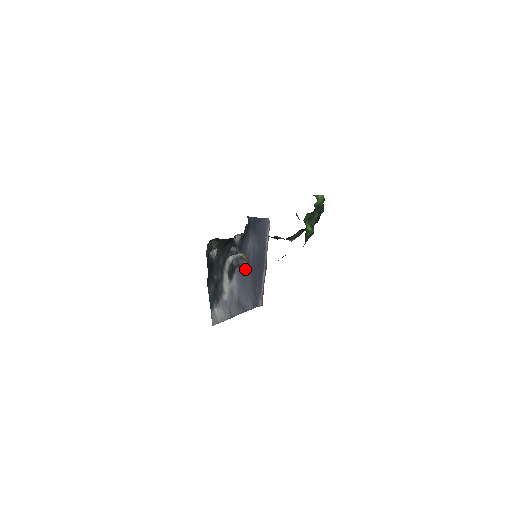
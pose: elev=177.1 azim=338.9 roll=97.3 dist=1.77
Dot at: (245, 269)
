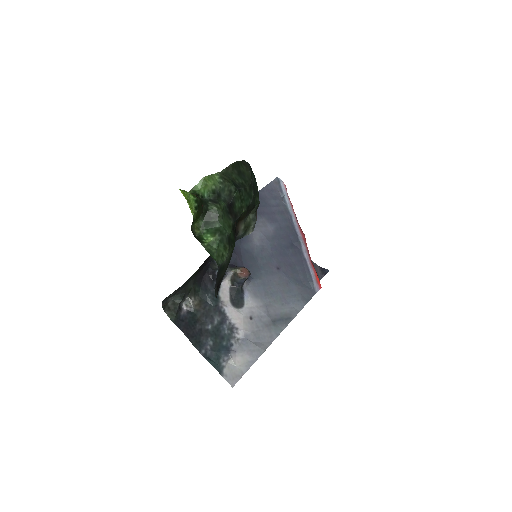
Dot at: (263, 272)
